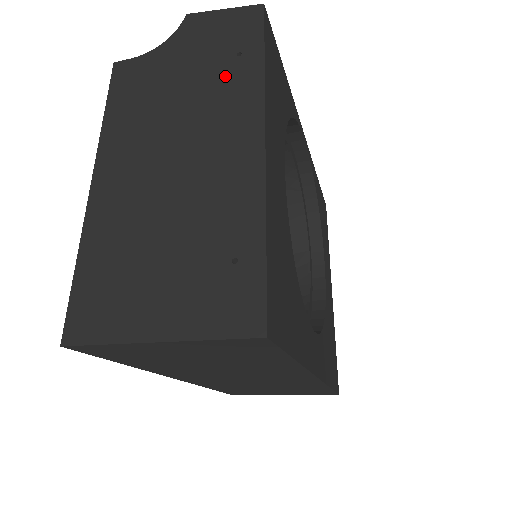
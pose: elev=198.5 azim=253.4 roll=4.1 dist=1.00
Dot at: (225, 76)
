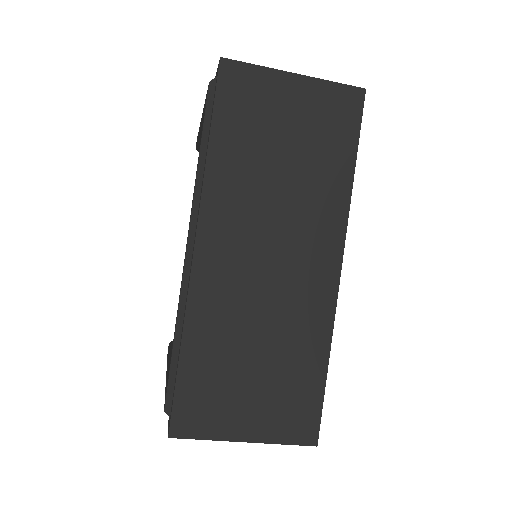
Dot at: occluded
